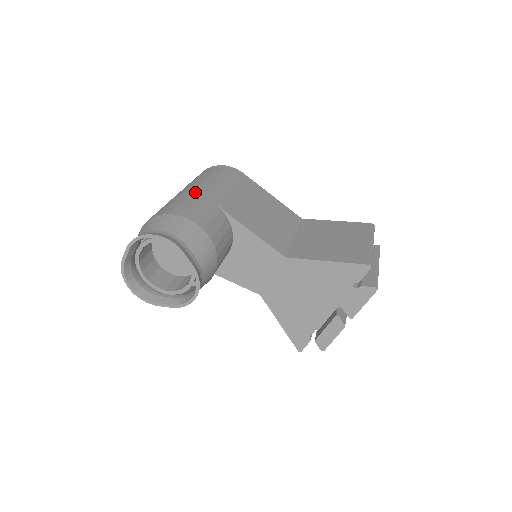
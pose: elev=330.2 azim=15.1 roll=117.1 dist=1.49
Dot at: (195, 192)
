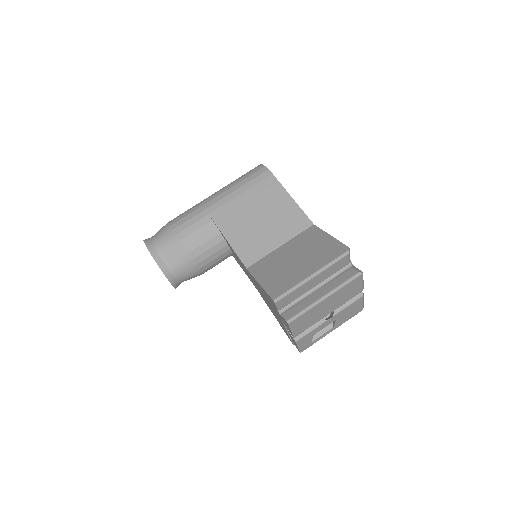
Dot at: (206, 201)
